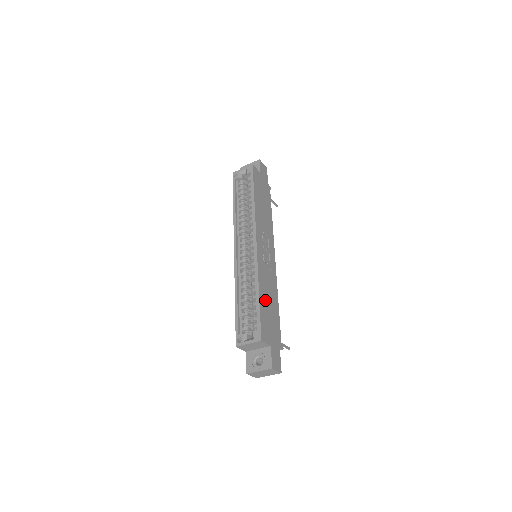
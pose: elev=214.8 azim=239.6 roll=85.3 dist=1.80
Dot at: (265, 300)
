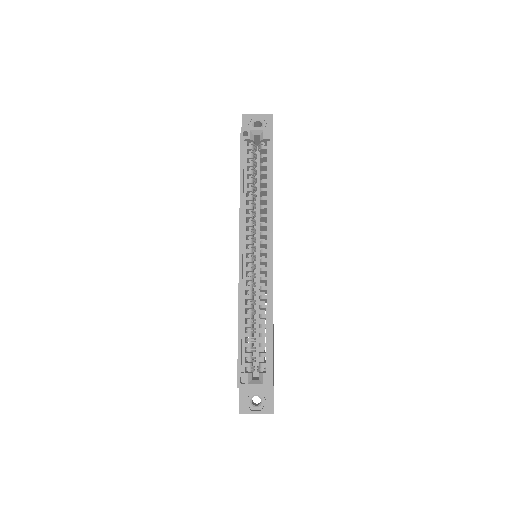
Dot at: occluded
